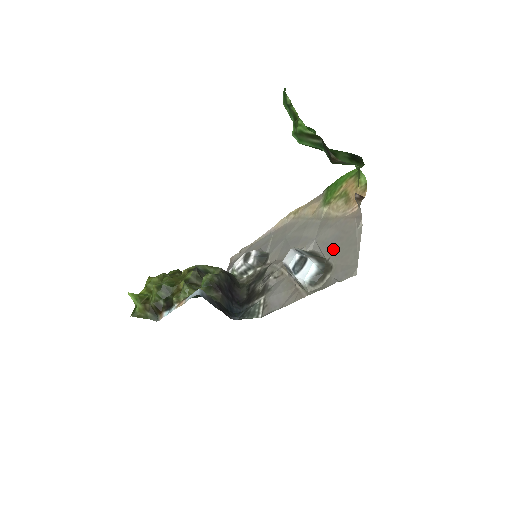
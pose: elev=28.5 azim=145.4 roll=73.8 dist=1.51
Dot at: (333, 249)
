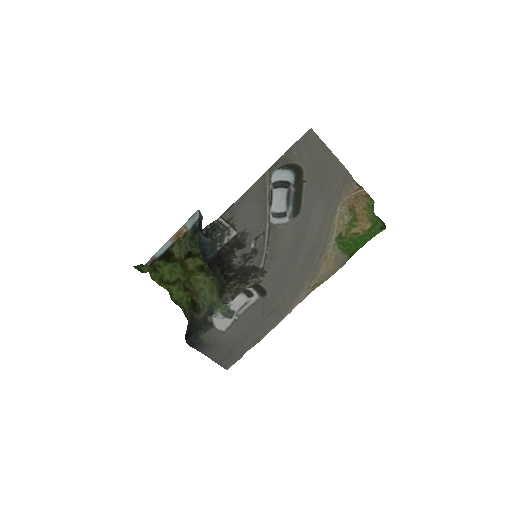
Dot at: (313, 184)
